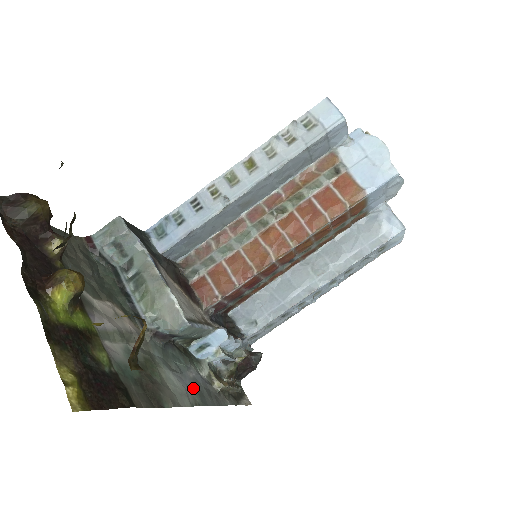
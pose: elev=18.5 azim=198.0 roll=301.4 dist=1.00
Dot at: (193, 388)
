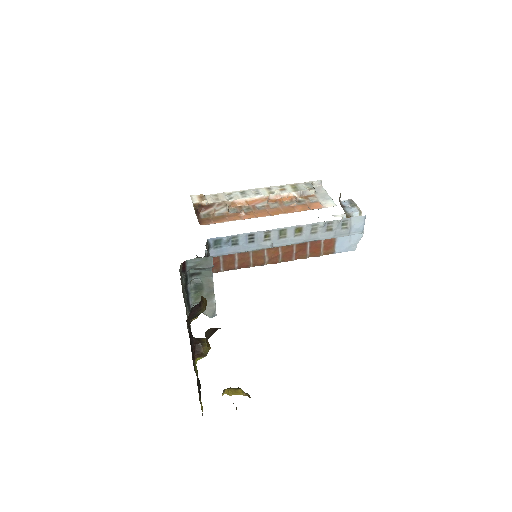
Dot at: occluded
